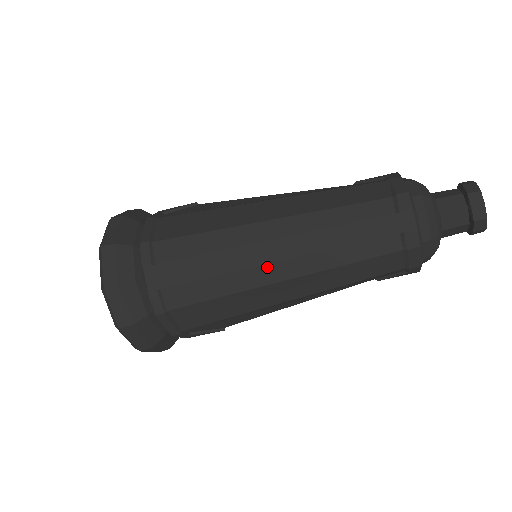
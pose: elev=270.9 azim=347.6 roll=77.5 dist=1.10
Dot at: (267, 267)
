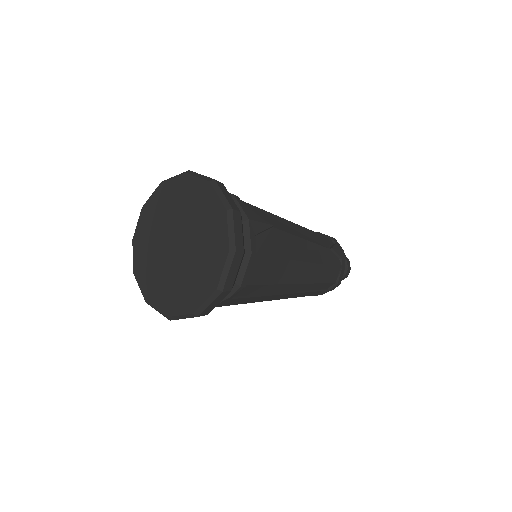
Dot at: occluded
